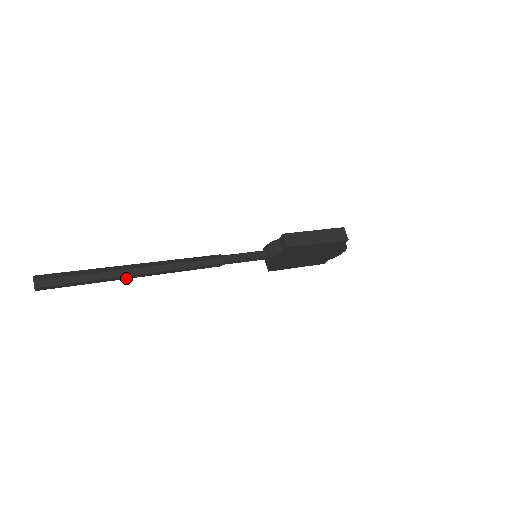
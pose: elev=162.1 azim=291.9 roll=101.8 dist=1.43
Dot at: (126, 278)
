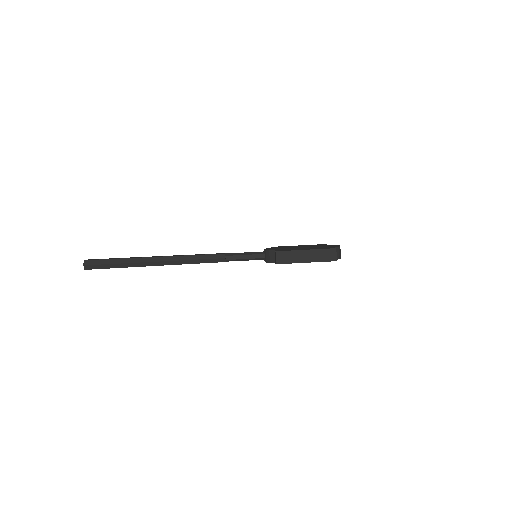
Dot at: (149, 265)
